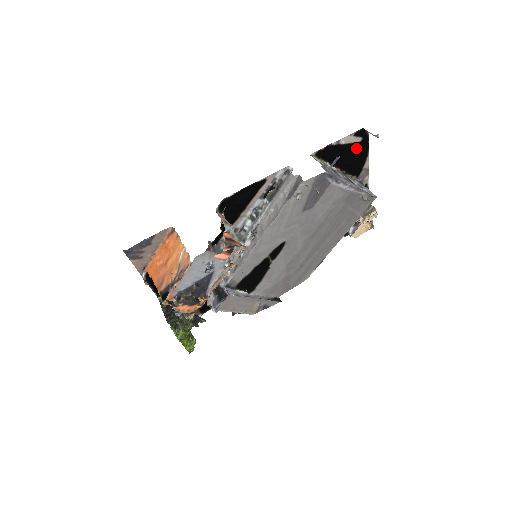
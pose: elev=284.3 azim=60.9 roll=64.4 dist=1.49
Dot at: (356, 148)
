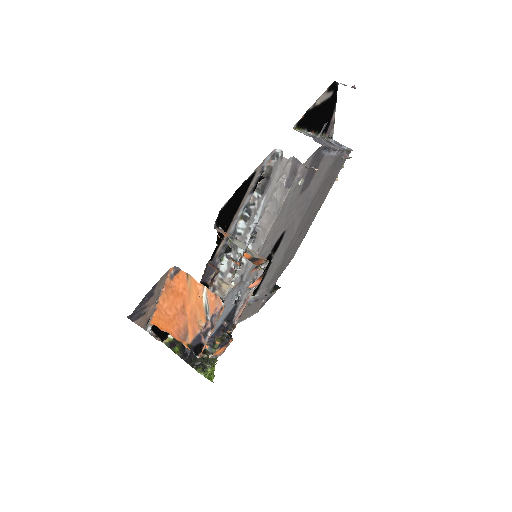
Dot at: (327, 104)
